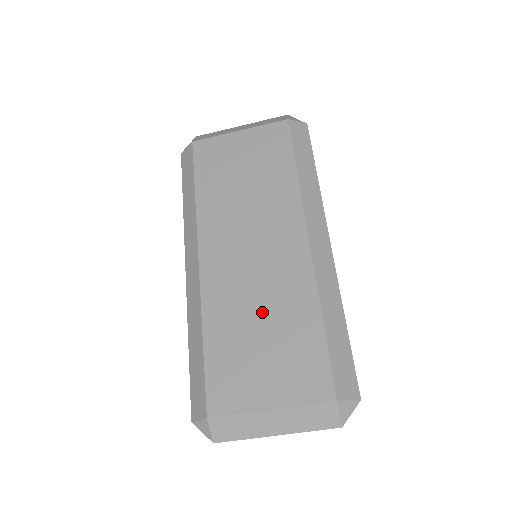
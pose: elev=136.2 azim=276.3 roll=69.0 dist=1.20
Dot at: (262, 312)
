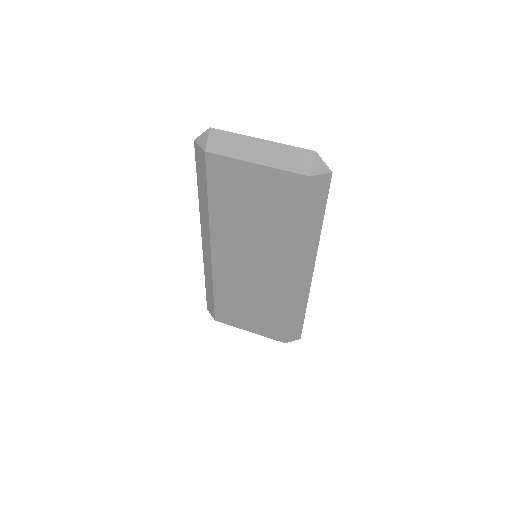
Dot at: (252, 297)
